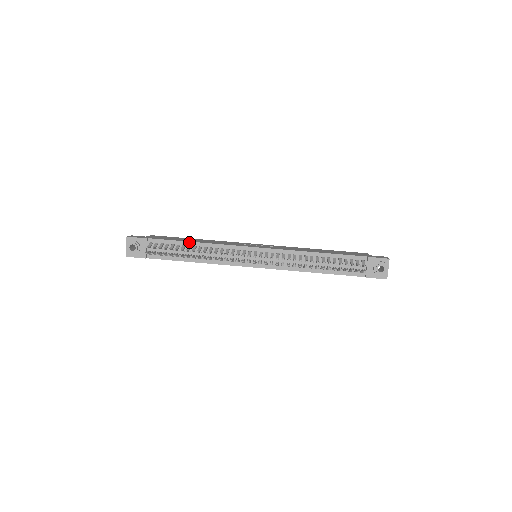
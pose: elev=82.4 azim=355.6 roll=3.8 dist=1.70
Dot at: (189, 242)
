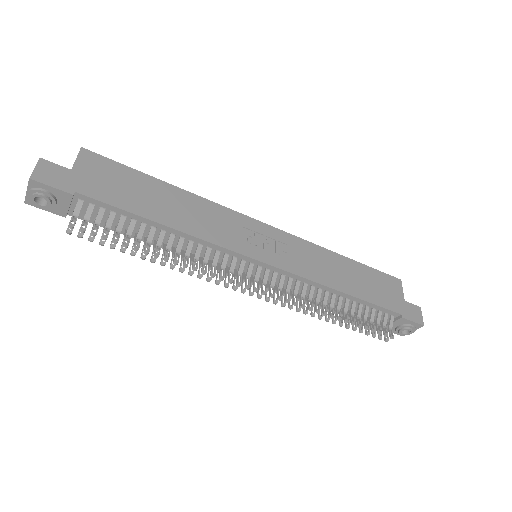
Dot at: (155, 222)
